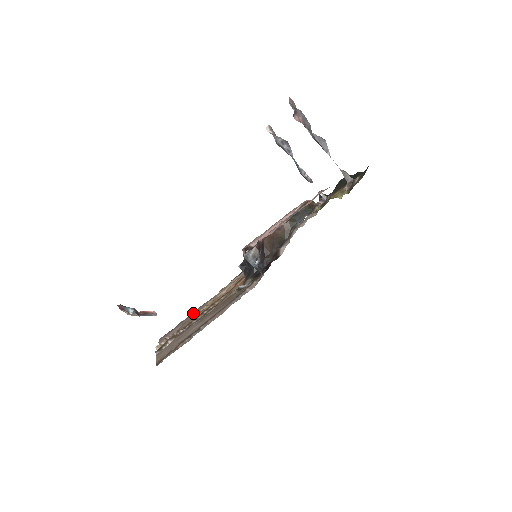
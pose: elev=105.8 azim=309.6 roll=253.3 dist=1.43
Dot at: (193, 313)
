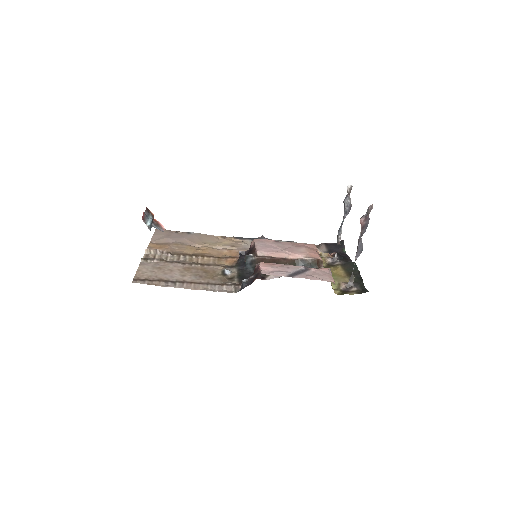
Dot at: (190, 237)
